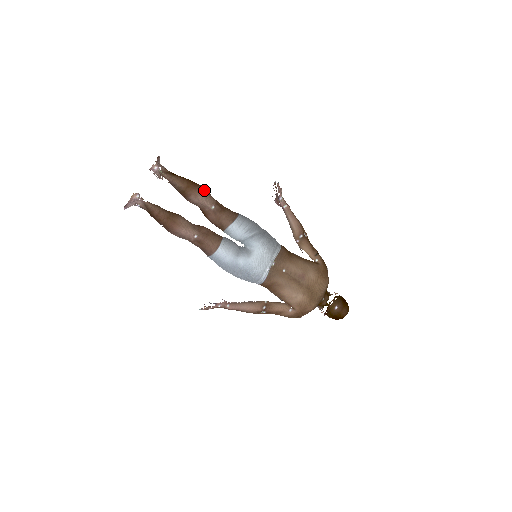
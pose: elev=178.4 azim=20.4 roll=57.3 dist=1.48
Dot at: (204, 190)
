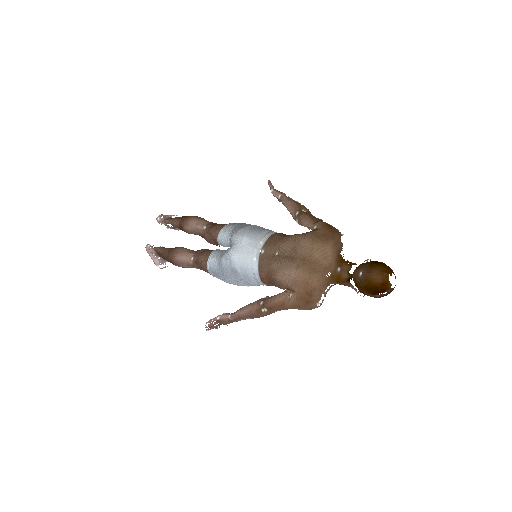
Dot at: (195, 217)
